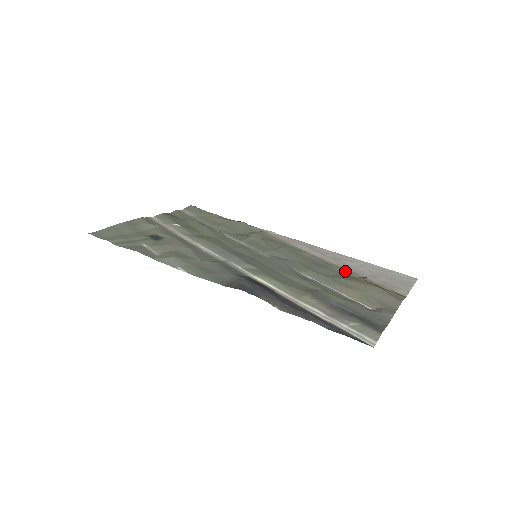
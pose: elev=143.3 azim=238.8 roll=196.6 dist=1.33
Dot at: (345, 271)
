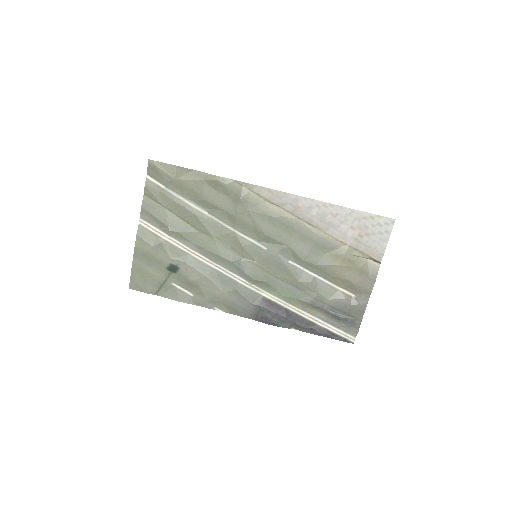
Dot at: (331, 242)
